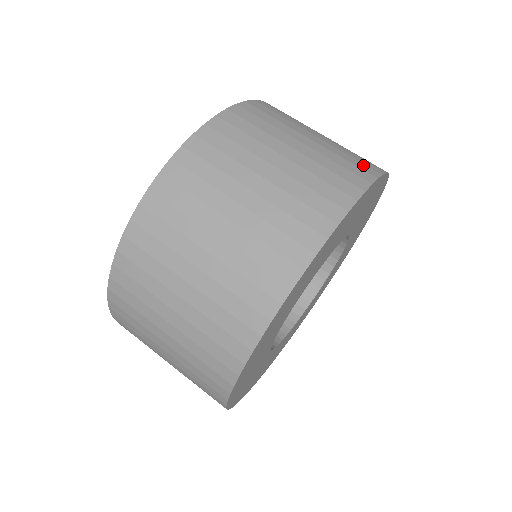
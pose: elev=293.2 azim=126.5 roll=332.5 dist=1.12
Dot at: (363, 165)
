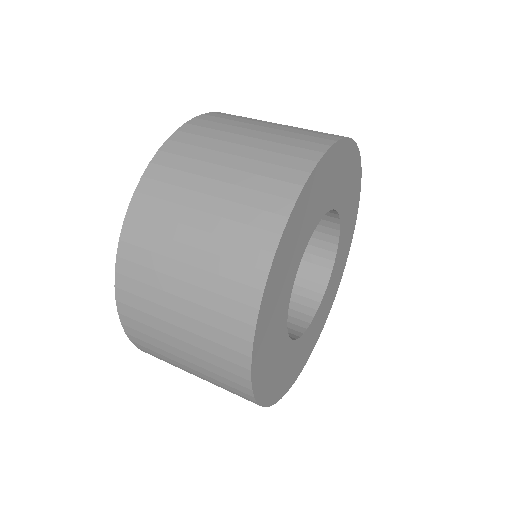
Dot at: occluded
